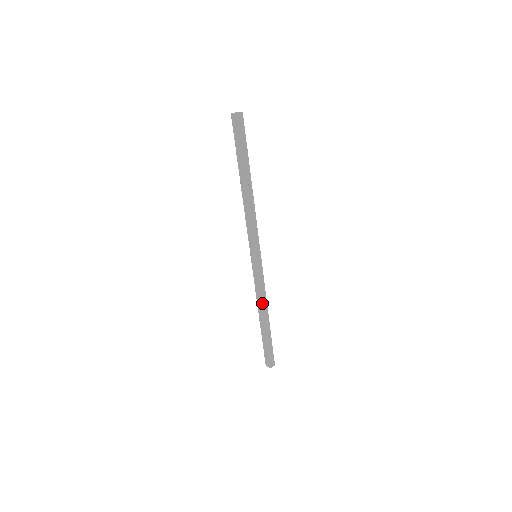
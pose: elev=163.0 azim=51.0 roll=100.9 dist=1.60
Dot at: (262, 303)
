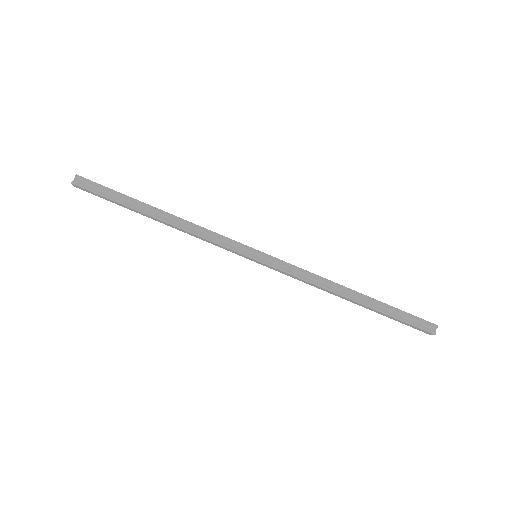
Dot at: (323, 289)
